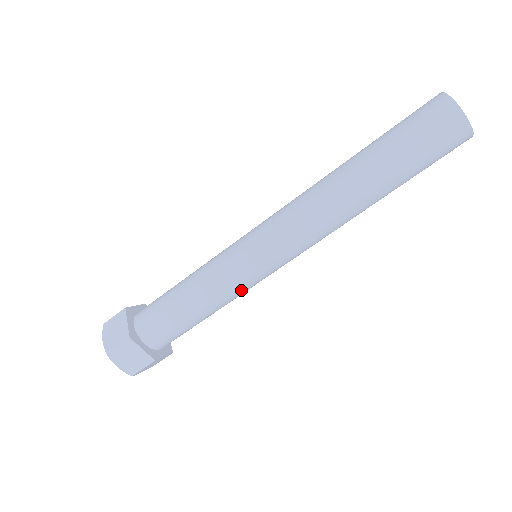
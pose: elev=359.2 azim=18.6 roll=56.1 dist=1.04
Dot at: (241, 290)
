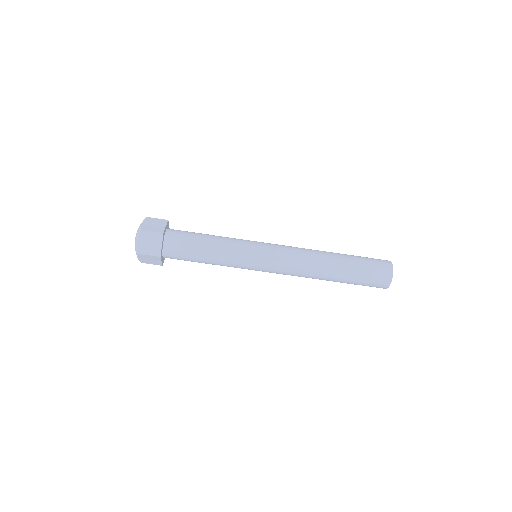
Dot at: (237, 263)
